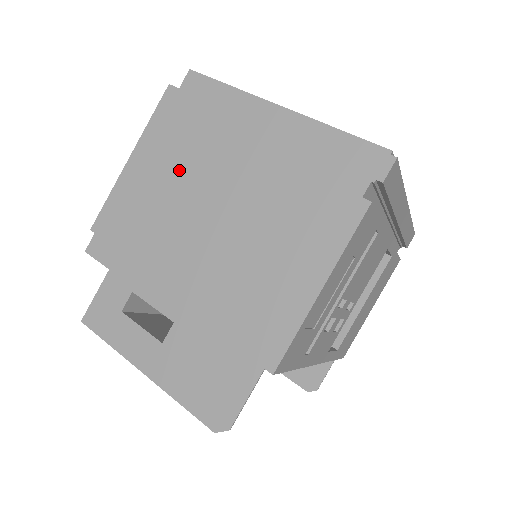
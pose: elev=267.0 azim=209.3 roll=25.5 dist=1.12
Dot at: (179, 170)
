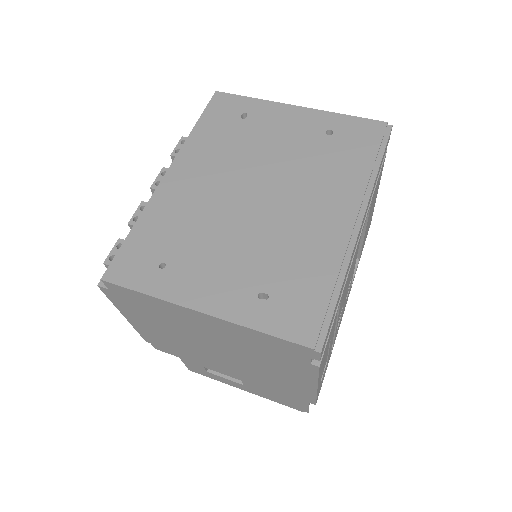
Dot at: (167, 329)
